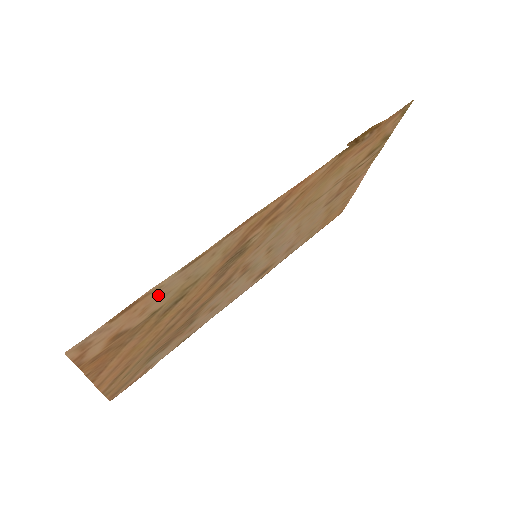
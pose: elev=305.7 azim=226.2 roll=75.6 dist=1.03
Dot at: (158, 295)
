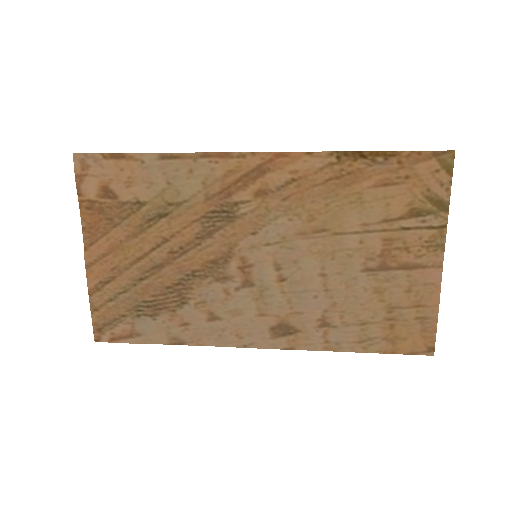
Dot at: (142, 175)
